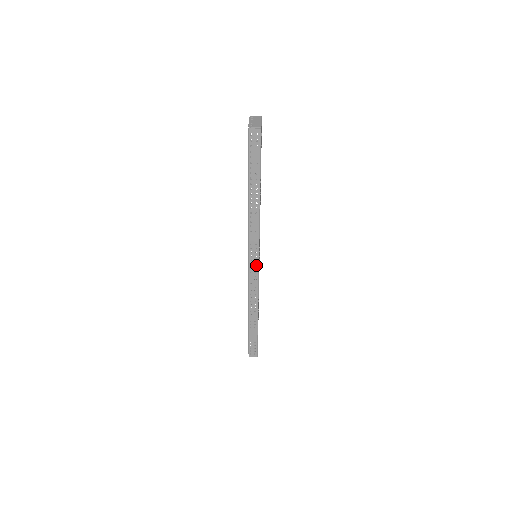
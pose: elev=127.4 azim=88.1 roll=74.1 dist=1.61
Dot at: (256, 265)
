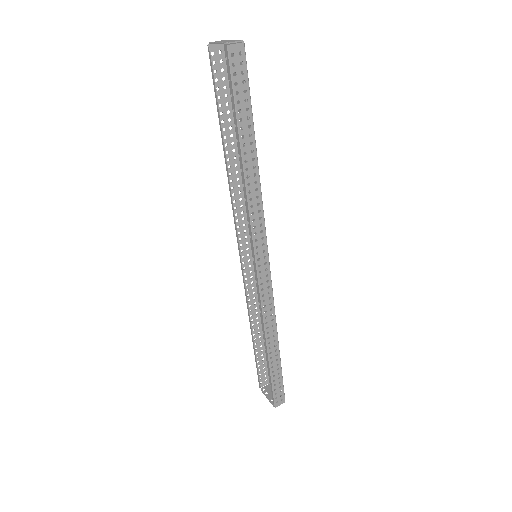
Dot at: (266, 265)
